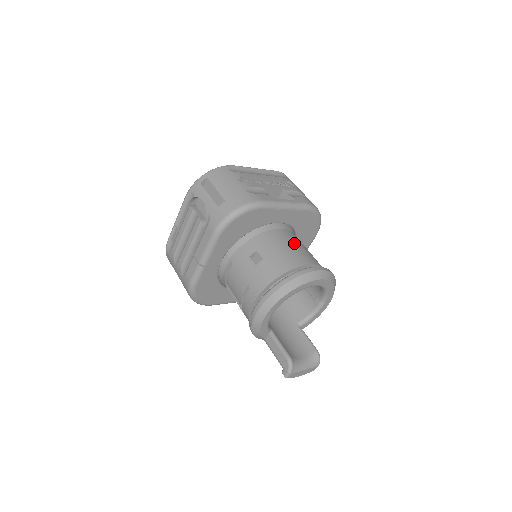
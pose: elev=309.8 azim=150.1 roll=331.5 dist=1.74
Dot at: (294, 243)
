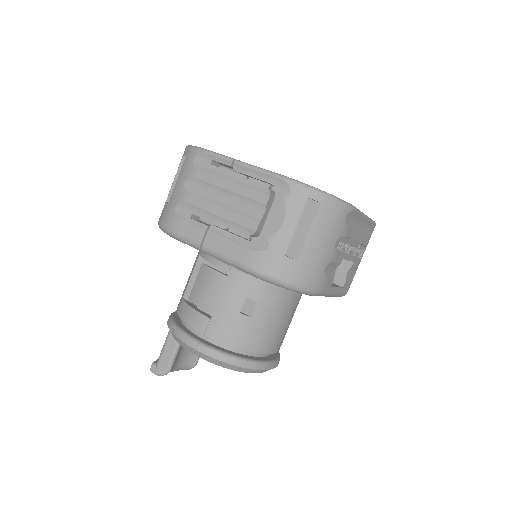
Dot at: (290, 317)
